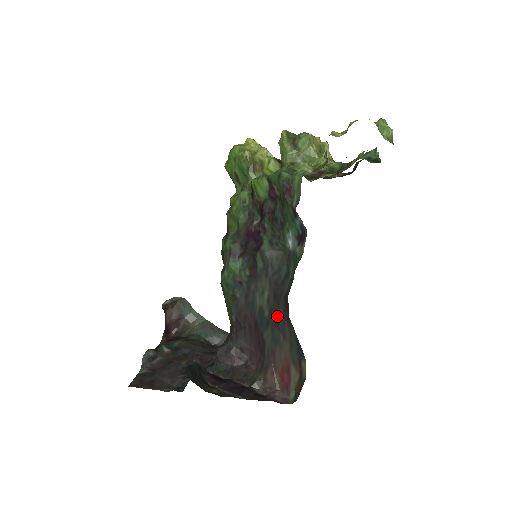
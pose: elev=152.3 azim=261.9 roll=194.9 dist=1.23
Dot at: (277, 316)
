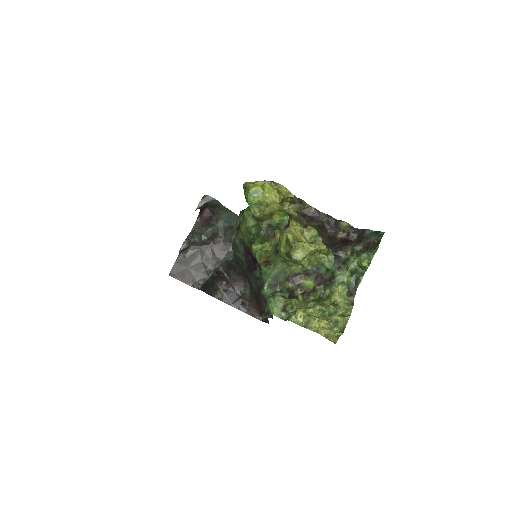
Dot at: (258, 301)
